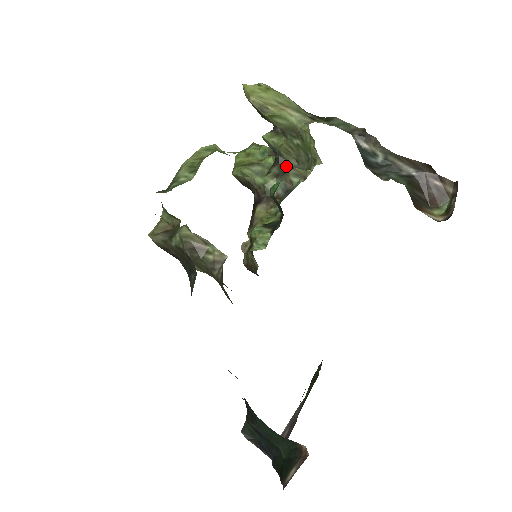
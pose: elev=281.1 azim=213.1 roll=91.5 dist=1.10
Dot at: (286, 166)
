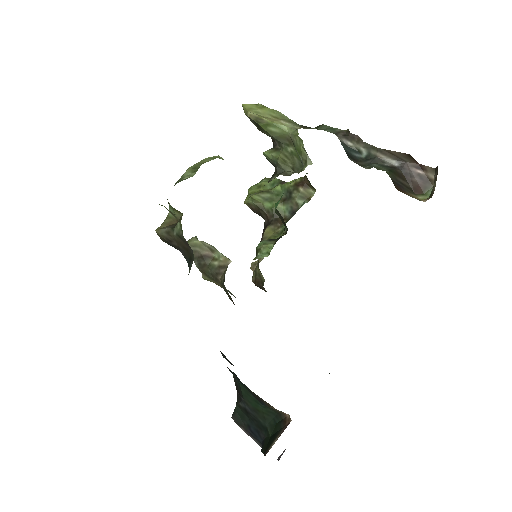
Dot at: (283, 175)
